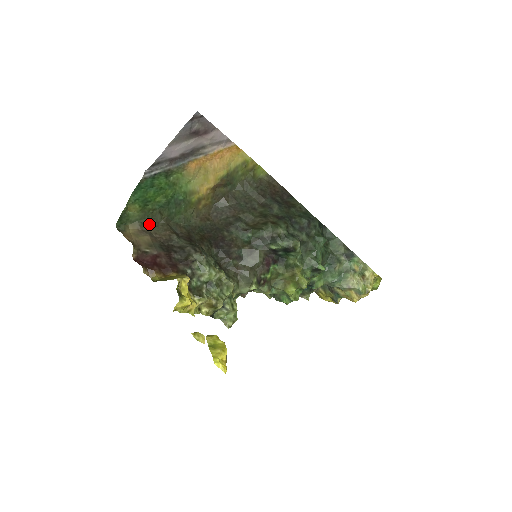
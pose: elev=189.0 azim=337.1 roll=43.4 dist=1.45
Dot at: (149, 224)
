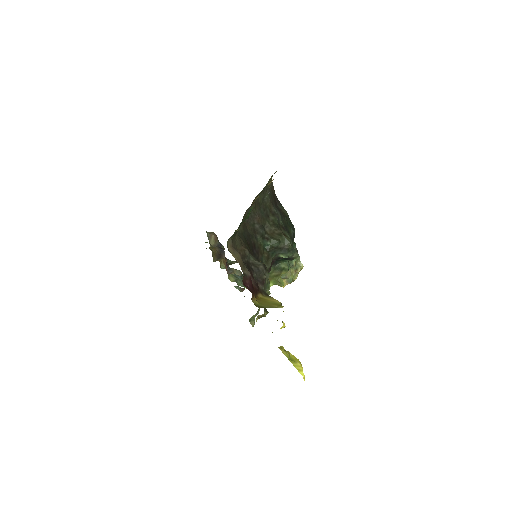
Dot at: (233, 238)
